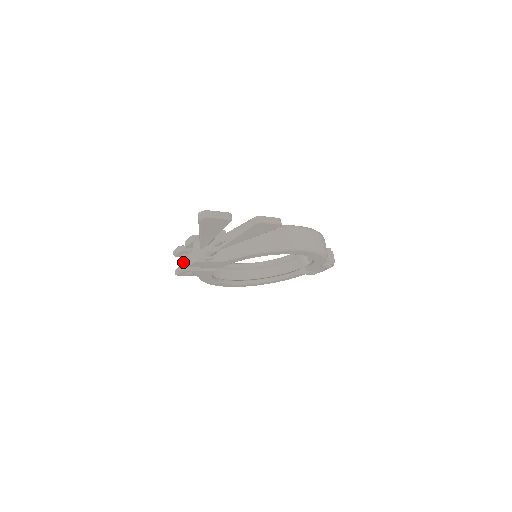
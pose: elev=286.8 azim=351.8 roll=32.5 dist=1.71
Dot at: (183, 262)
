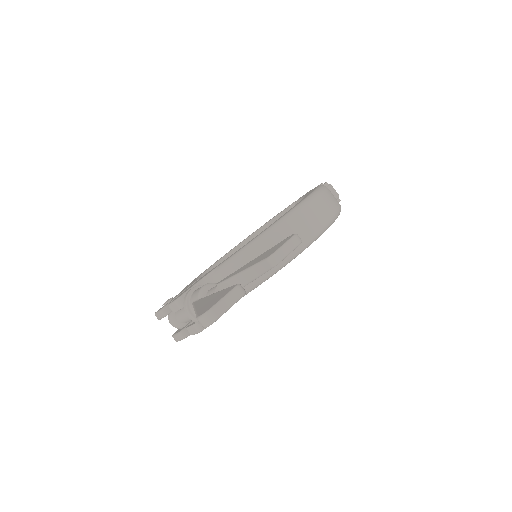
Dot at: (178, 325)
